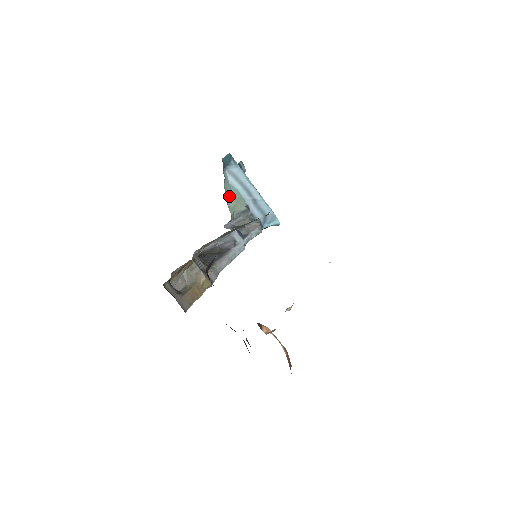
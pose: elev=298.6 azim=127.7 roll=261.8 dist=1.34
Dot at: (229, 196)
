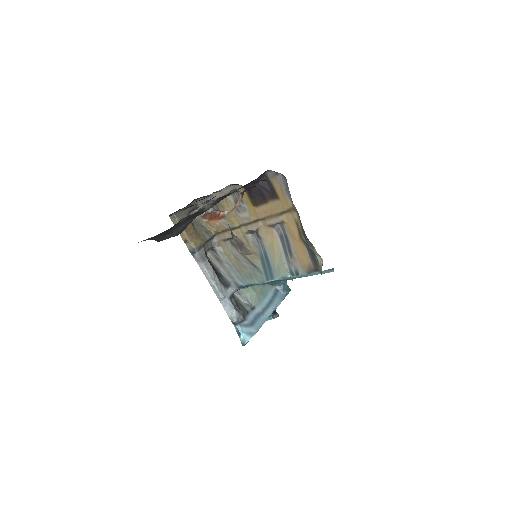
Dot at: (260, 288)
